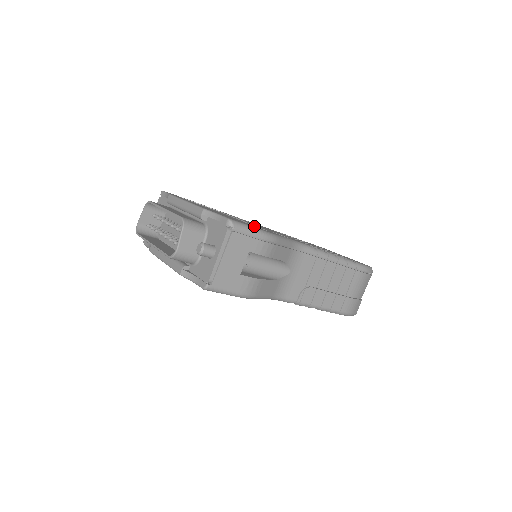
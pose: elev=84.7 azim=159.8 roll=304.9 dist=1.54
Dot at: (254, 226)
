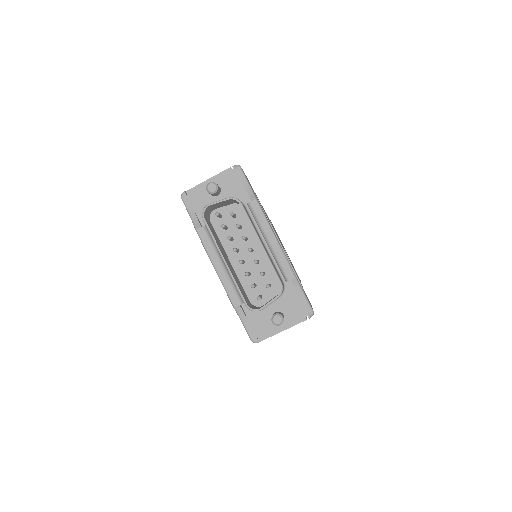
Dot at: (292, 268)
